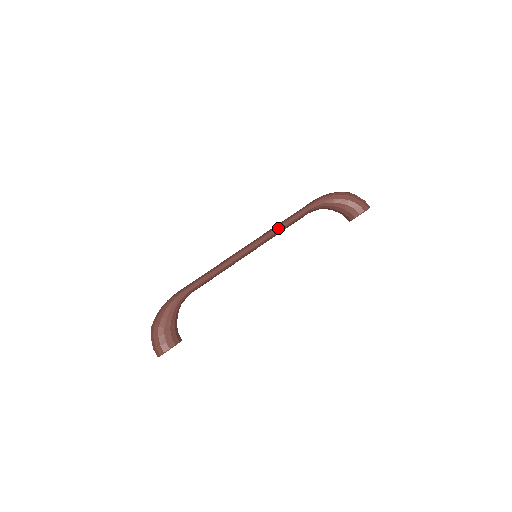
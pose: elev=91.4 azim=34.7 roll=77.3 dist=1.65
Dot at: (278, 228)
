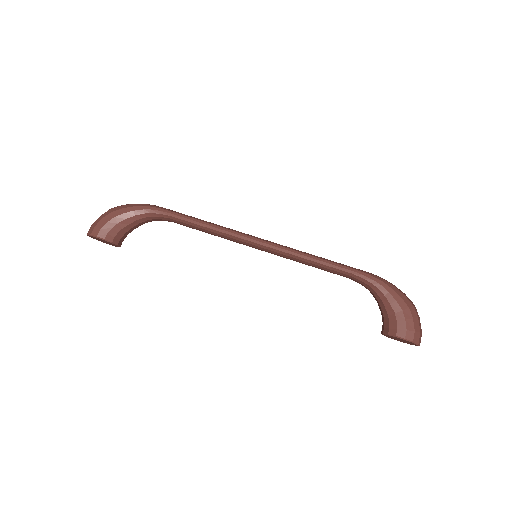
Dot at: (302, 254)
